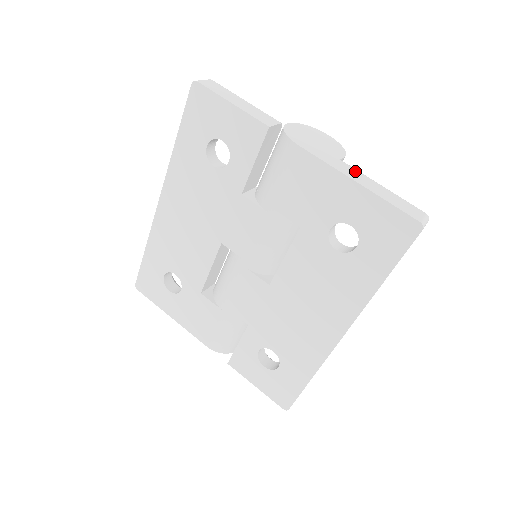
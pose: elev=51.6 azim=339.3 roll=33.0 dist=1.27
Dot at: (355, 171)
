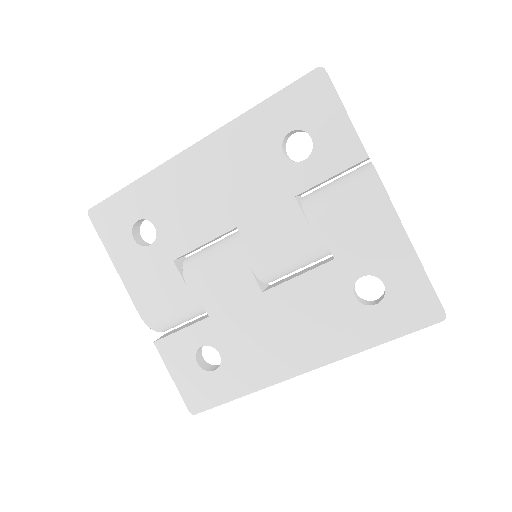
Dot at: occluded
